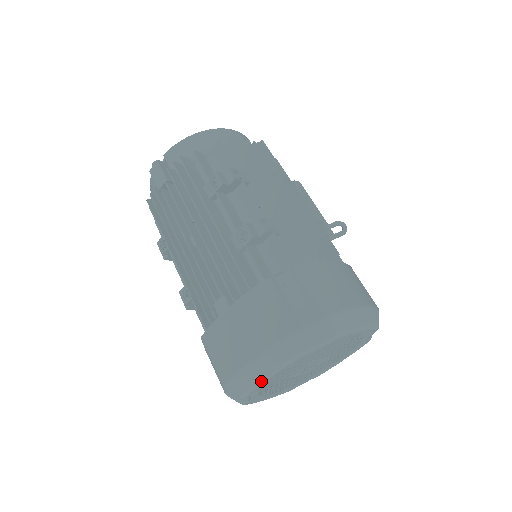
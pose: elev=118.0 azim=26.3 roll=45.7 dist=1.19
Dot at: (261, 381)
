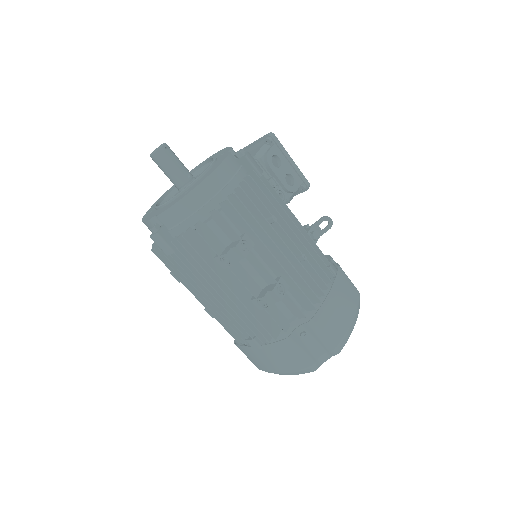
Dot at: occluded
